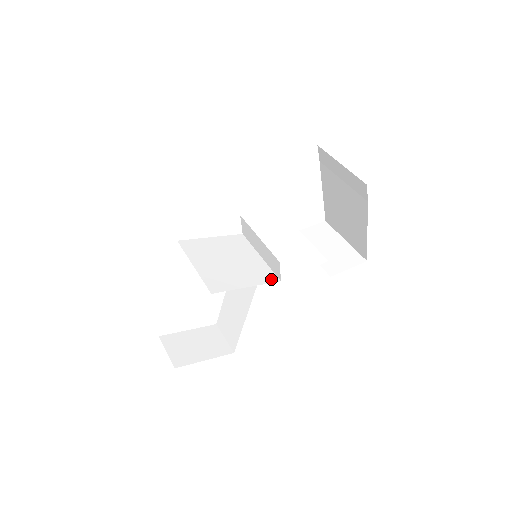
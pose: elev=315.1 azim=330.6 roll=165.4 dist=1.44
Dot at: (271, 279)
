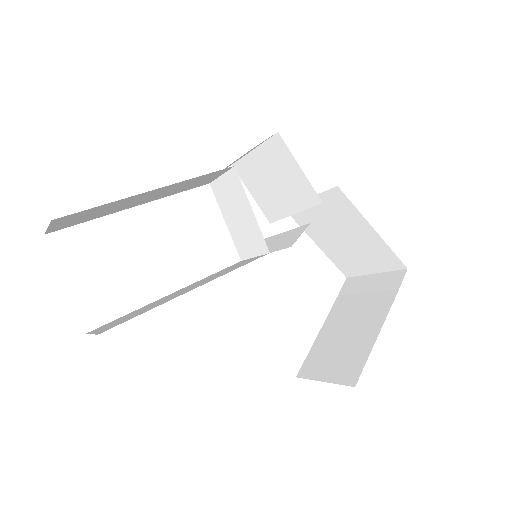
Dot at: occluded
